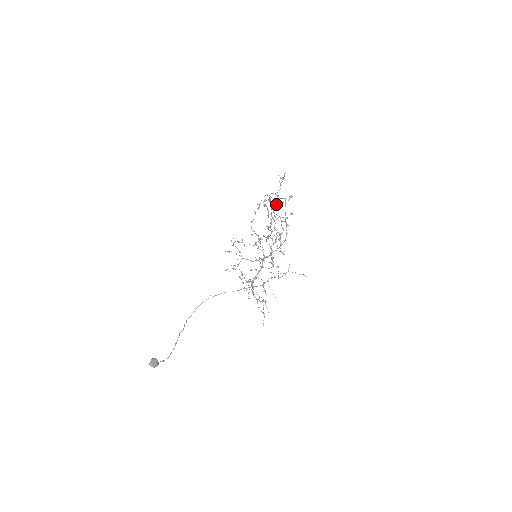
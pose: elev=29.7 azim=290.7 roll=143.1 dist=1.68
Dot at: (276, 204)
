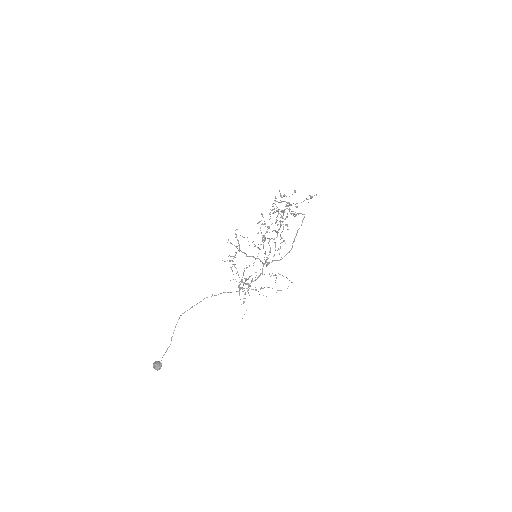
Dot at: (283, 201)
